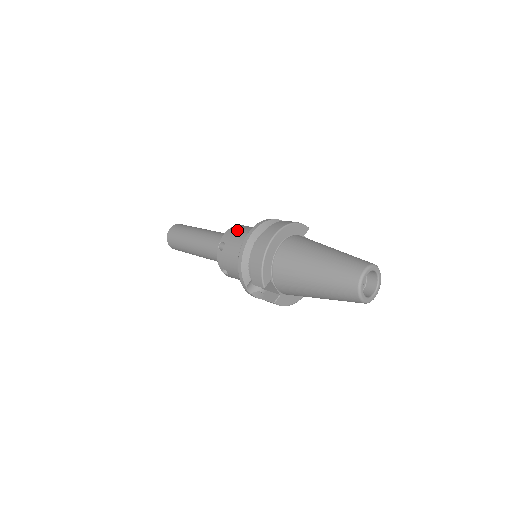
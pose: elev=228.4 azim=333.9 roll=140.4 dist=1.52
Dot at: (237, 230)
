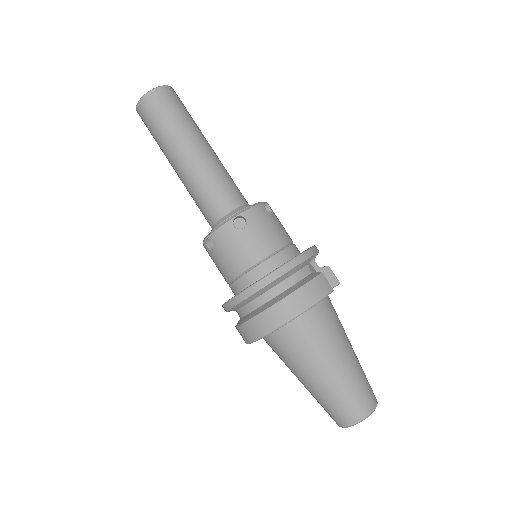
Dot at: (236, 238)
